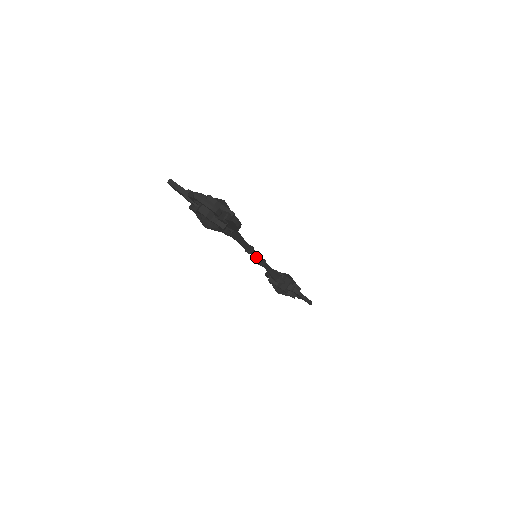
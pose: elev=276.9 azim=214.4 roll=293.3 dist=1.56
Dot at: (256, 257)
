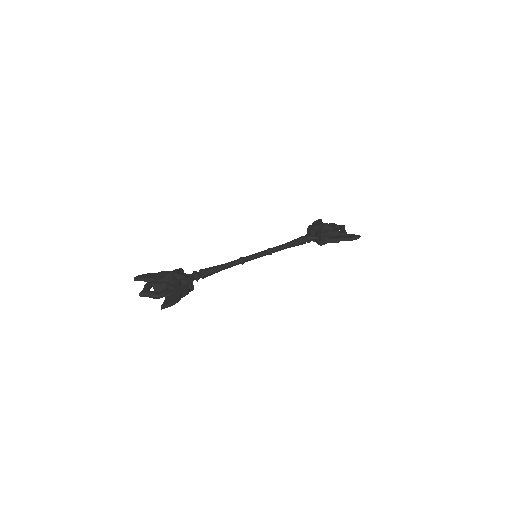
Dot at: (255, 258)
